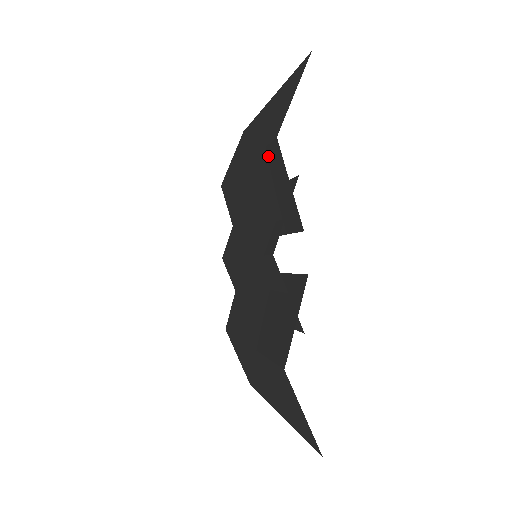
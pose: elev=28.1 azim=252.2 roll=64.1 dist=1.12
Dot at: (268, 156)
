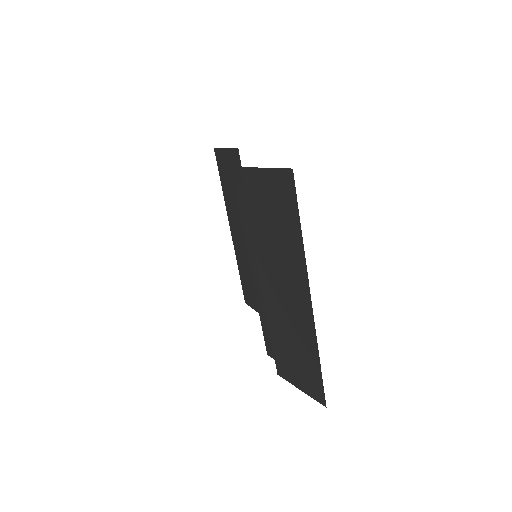
Dot at: (221, 171)
